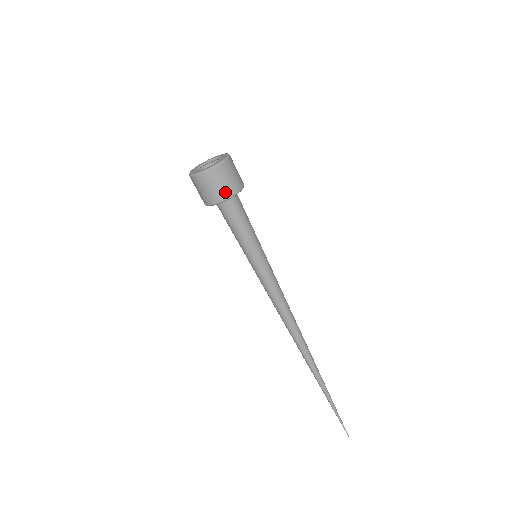
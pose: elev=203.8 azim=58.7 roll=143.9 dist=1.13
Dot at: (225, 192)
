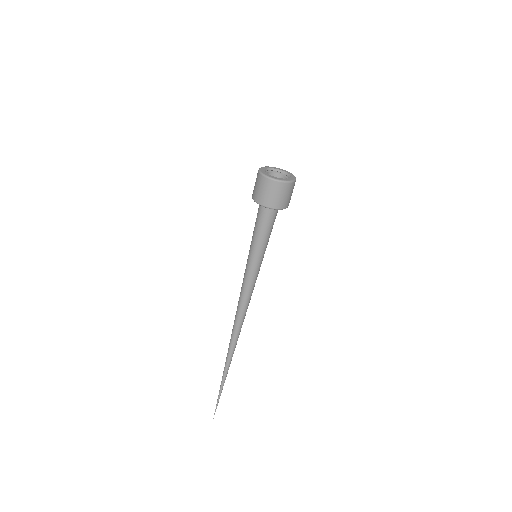
Dot at: (285, 203)
